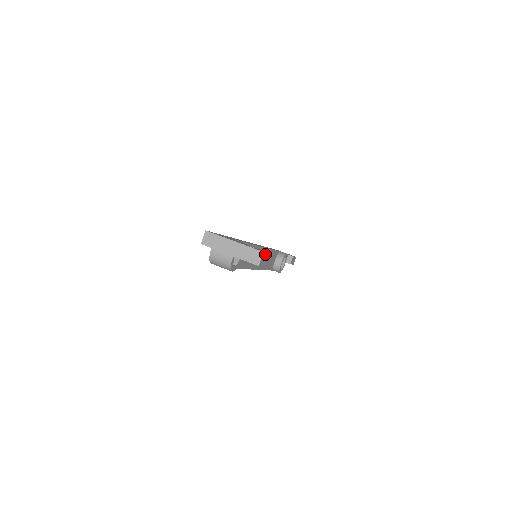
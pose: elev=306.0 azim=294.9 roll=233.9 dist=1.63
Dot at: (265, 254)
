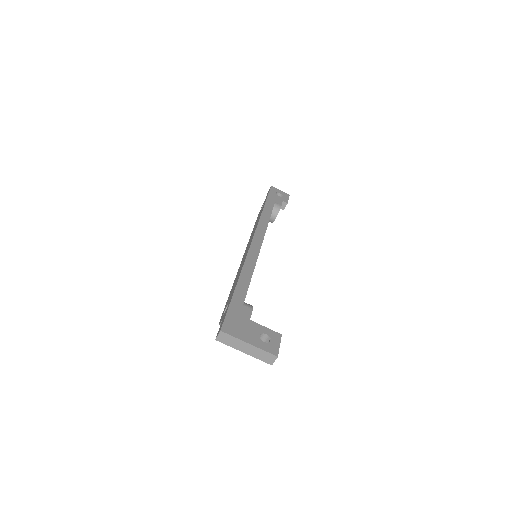
Dot at: (278, 350)
